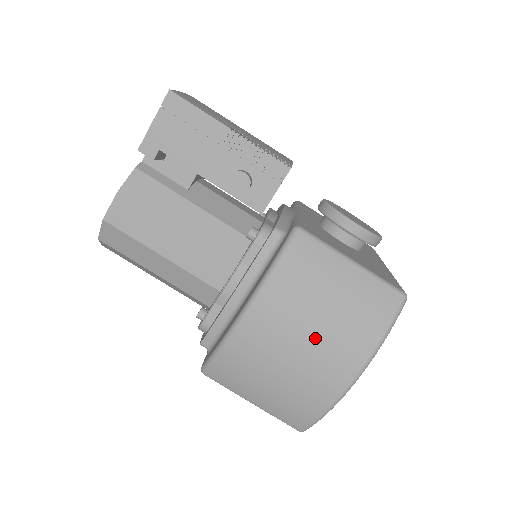
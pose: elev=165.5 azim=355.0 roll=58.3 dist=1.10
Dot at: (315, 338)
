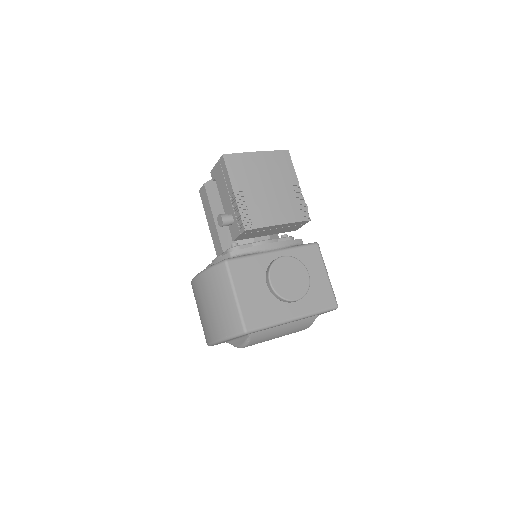
Dot at: (207, 311)
